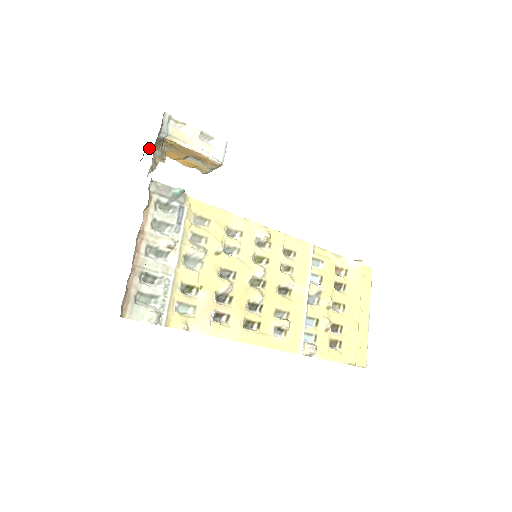
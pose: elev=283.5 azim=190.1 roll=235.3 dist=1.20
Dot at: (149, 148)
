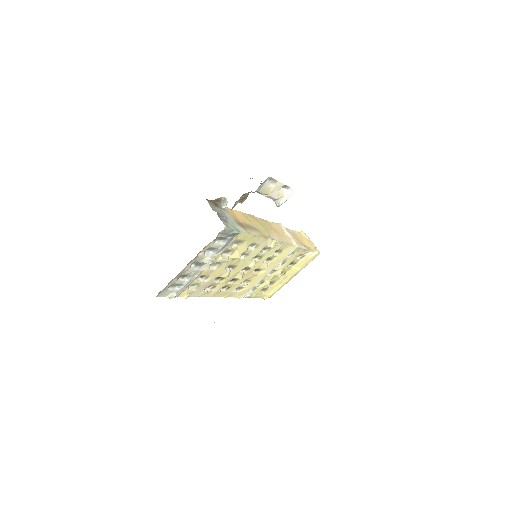
Dot at: occluded
